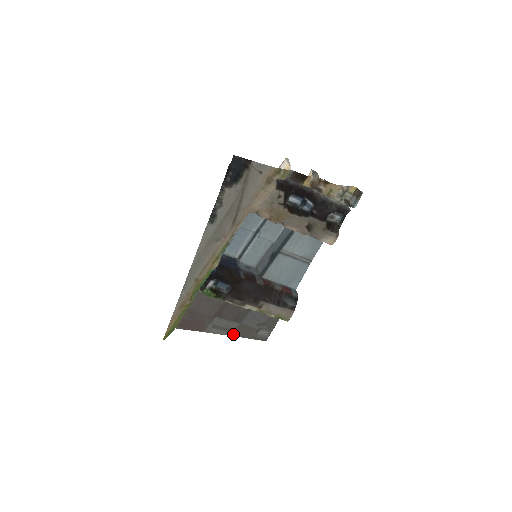
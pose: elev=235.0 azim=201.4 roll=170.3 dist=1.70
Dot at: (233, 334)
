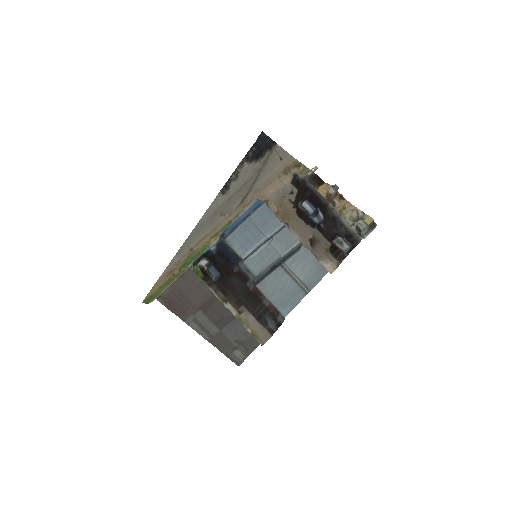
Dot at: (210, 339)
